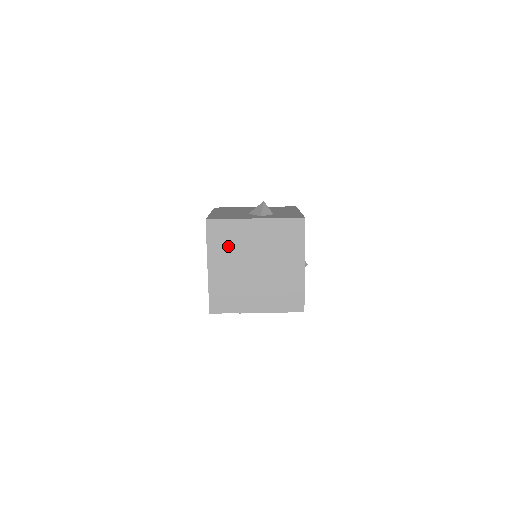
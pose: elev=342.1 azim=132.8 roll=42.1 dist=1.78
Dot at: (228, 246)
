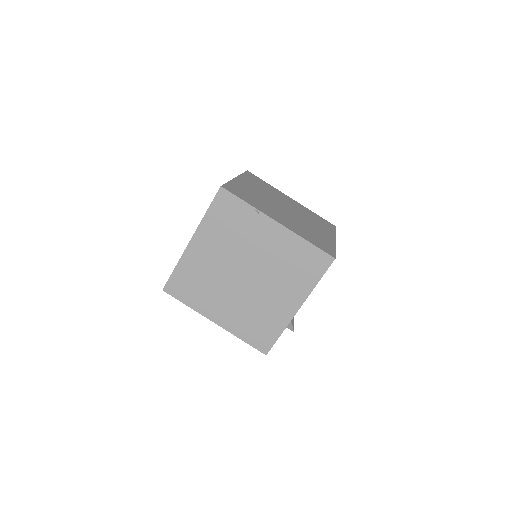
Dot at: (262, 187)
